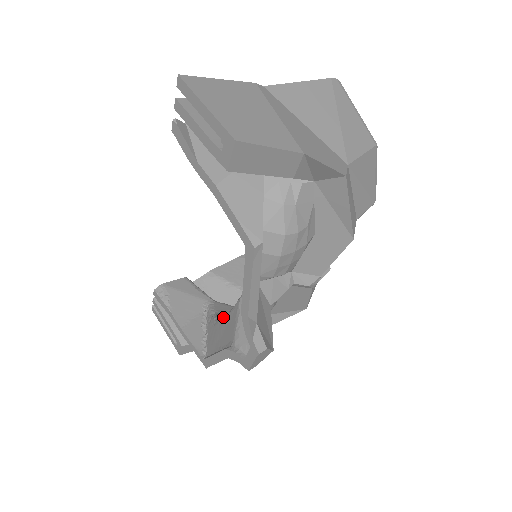
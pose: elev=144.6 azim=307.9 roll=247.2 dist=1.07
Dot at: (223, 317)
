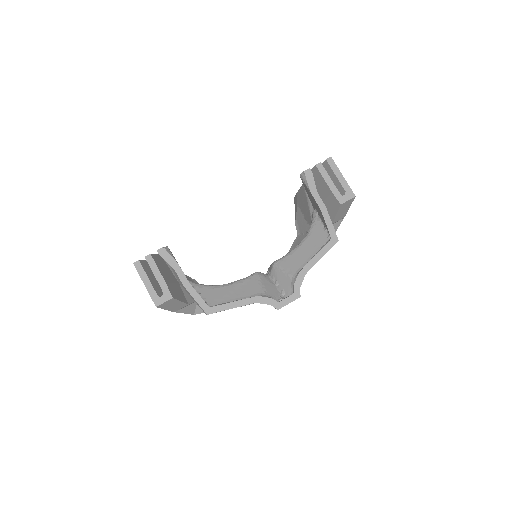
Dot at: (230, 283)
